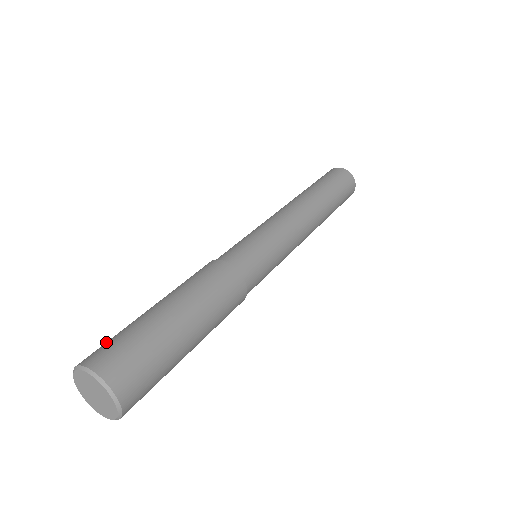
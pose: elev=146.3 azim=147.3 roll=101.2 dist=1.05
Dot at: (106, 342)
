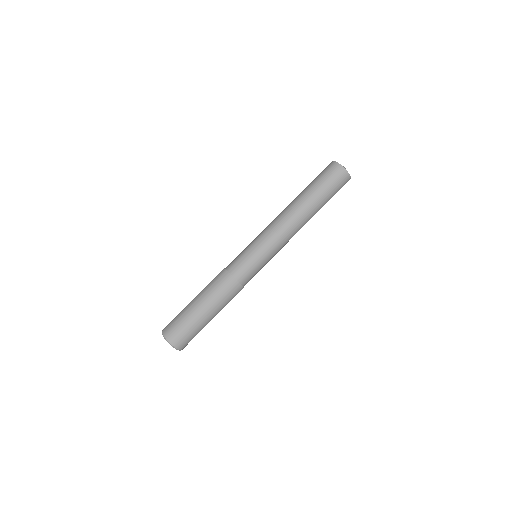
Dot at: (173, 320)
